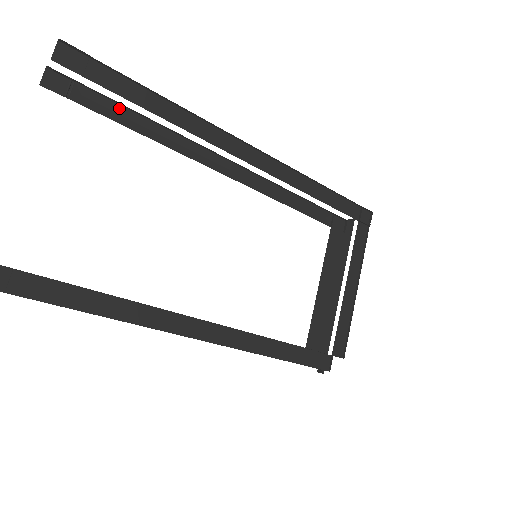
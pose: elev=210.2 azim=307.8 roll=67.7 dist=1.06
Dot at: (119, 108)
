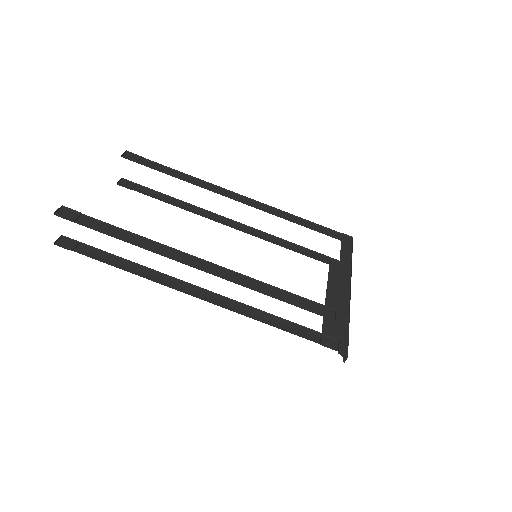
Dot at: (161, 196)
